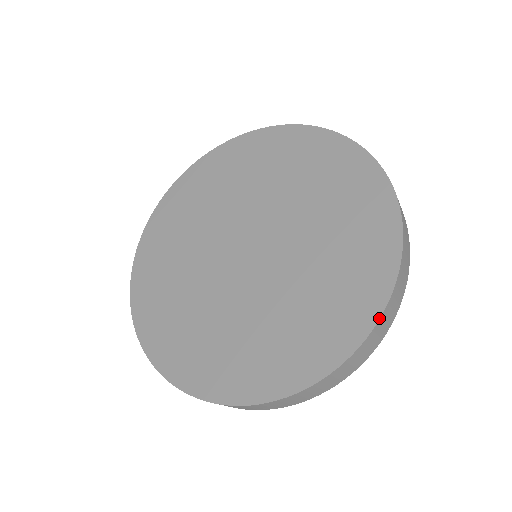
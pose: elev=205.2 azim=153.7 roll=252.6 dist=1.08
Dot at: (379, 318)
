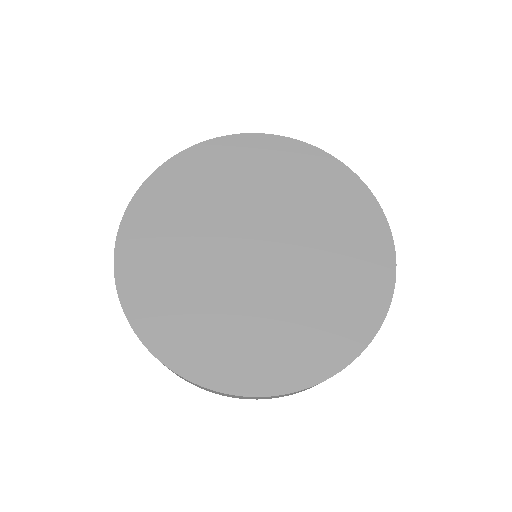
Dot at: occluded
